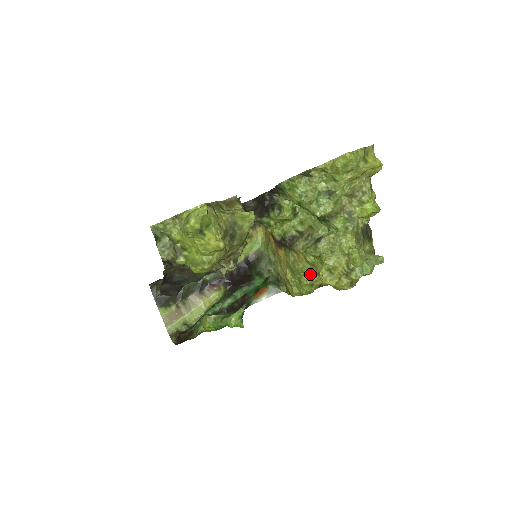
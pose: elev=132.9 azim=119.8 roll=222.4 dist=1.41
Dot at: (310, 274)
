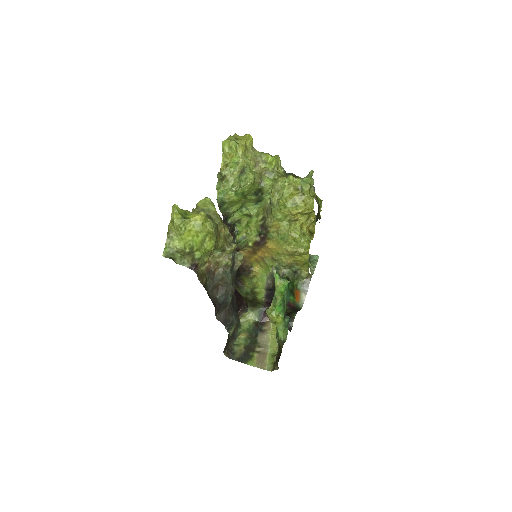
Dot at: (293, 228)
